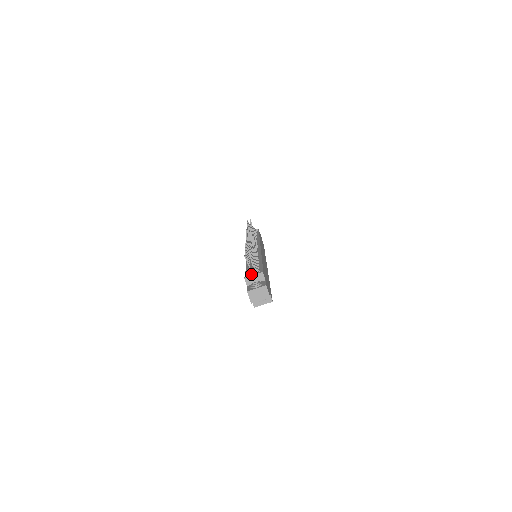
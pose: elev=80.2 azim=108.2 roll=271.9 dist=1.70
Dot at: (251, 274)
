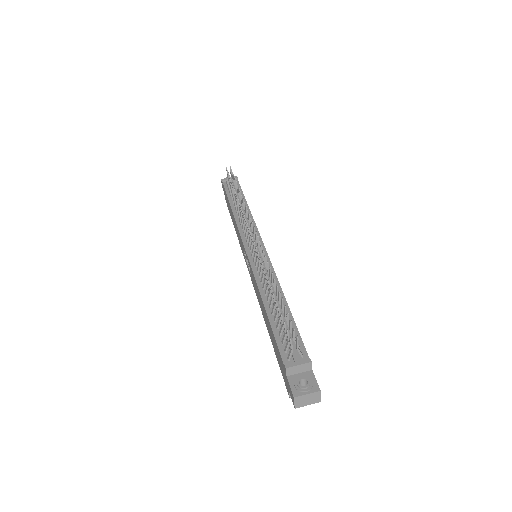
Dot at: occluded
